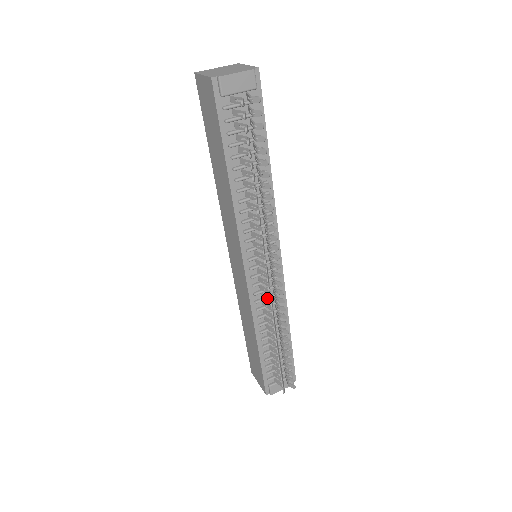
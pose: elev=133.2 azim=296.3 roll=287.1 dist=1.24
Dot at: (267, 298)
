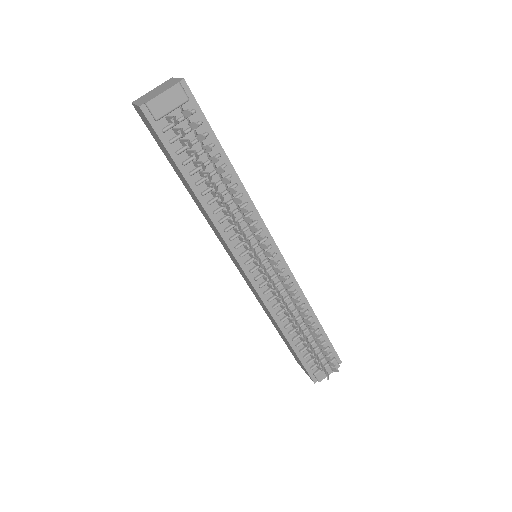
Dot at: occluded
